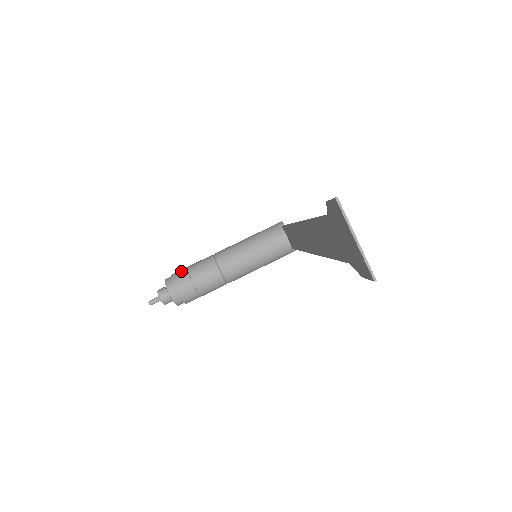
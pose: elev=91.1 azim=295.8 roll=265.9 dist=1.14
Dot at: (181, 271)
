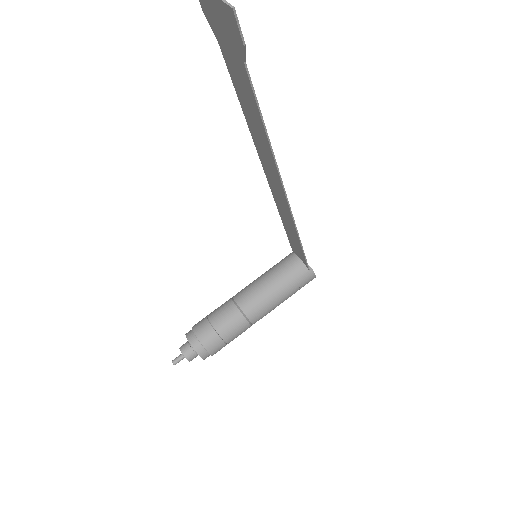
Dot at: (201, 320)
